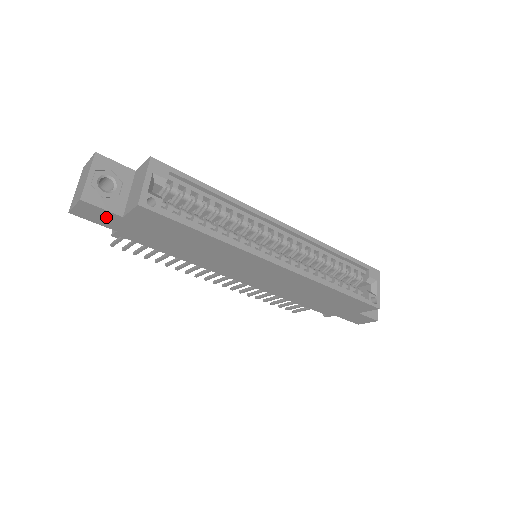
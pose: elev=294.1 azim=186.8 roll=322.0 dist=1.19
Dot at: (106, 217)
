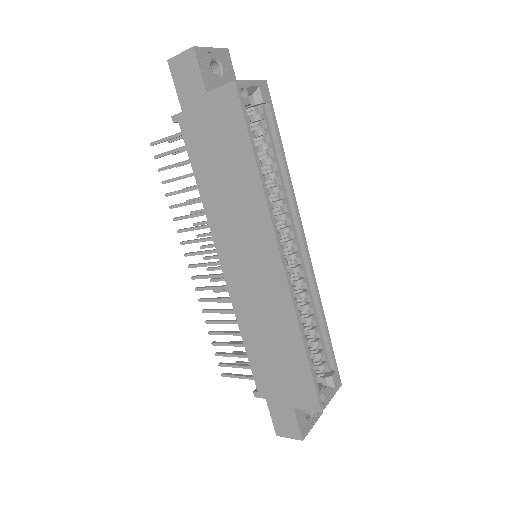
Dot at: (192, 84)
